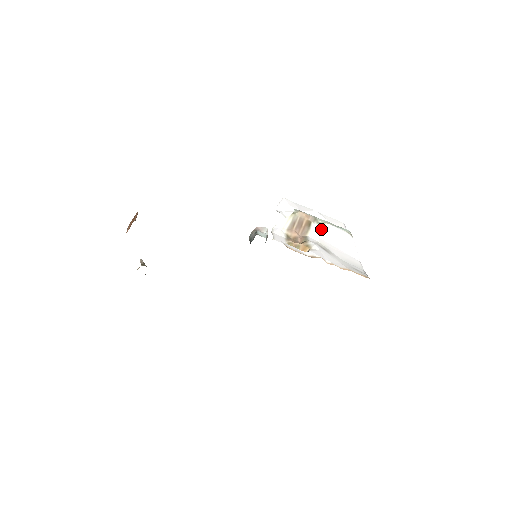
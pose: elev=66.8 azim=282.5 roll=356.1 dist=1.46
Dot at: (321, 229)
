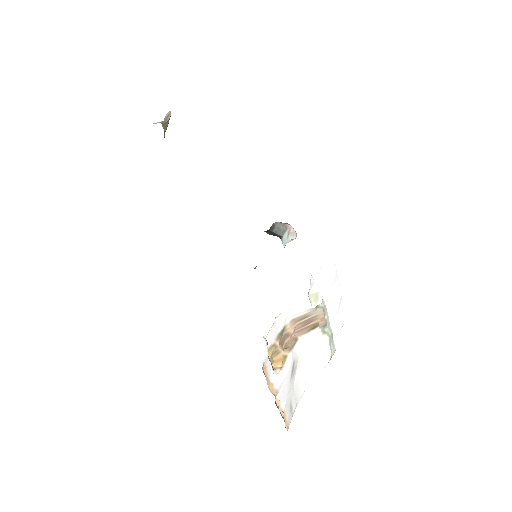
Dot at: (317, 340)
